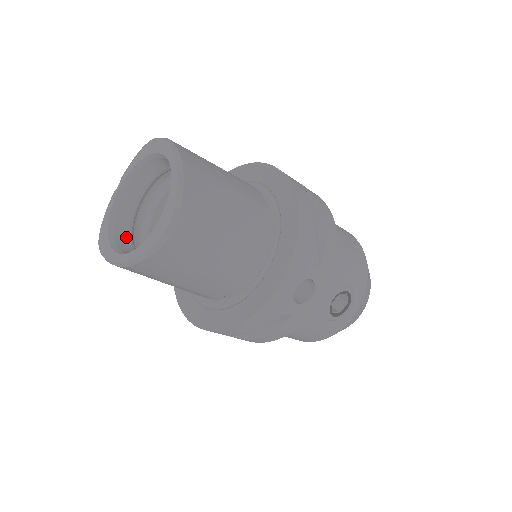
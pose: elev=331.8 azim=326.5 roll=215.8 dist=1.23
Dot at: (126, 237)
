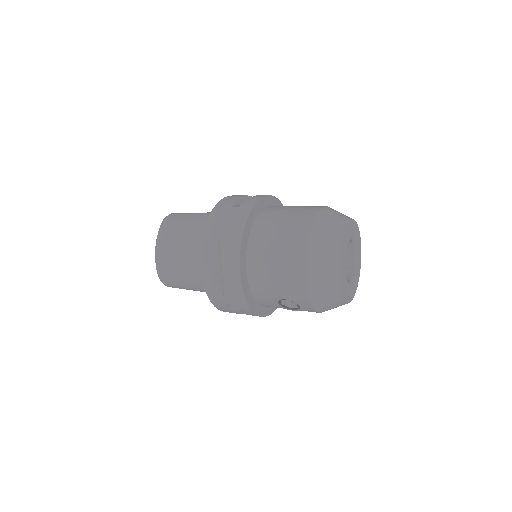
Dot at: occluded
